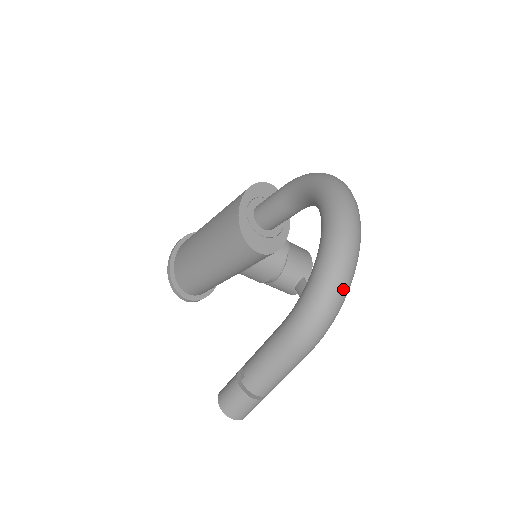
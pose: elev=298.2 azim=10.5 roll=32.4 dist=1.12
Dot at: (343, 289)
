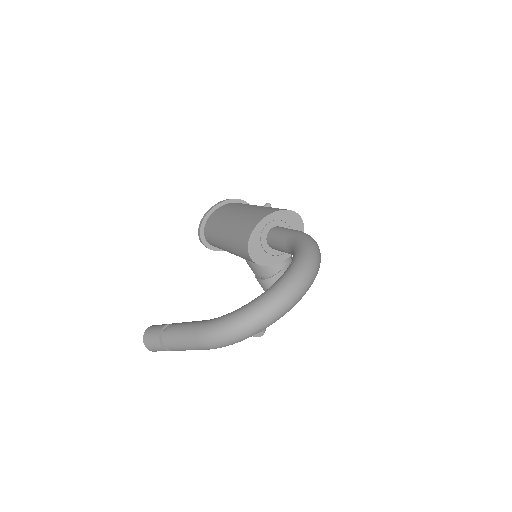
Dot at: (248, 332)
